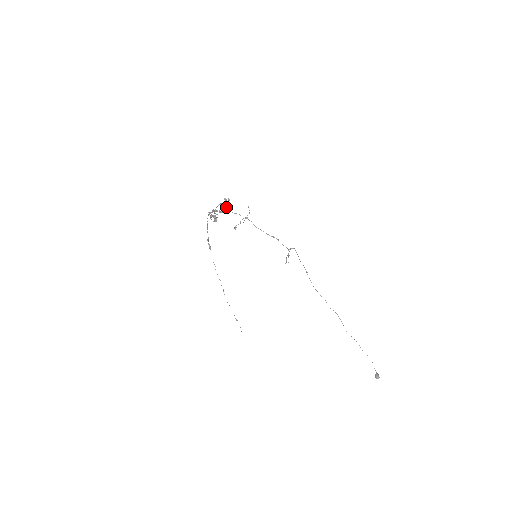
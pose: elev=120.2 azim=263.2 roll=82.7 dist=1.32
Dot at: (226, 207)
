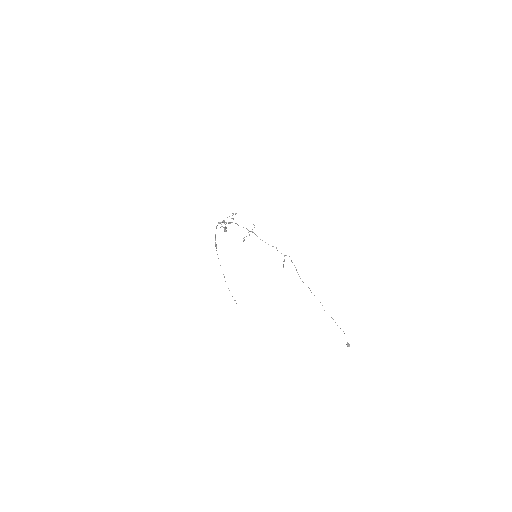
Dot at: (233, 219)
